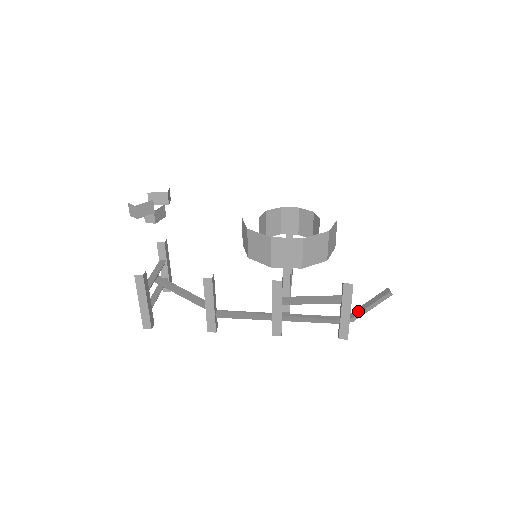
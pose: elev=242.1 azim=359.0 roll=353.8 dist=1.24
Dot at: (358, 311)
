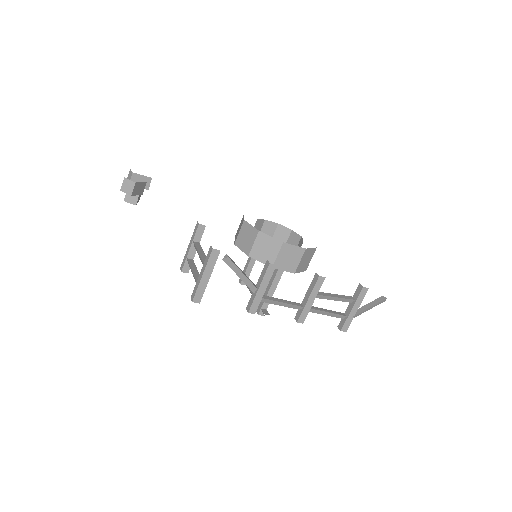
Dot at: (361, 310)
